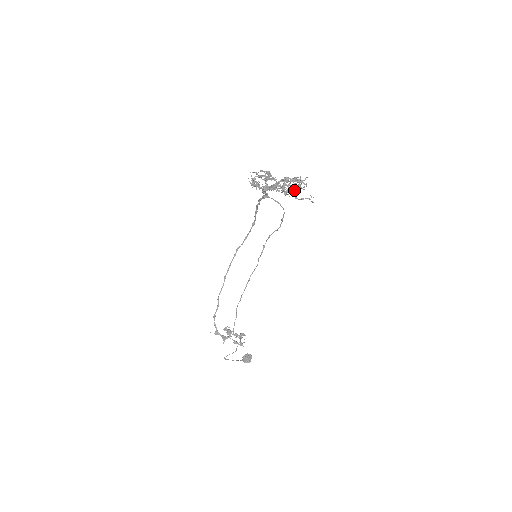
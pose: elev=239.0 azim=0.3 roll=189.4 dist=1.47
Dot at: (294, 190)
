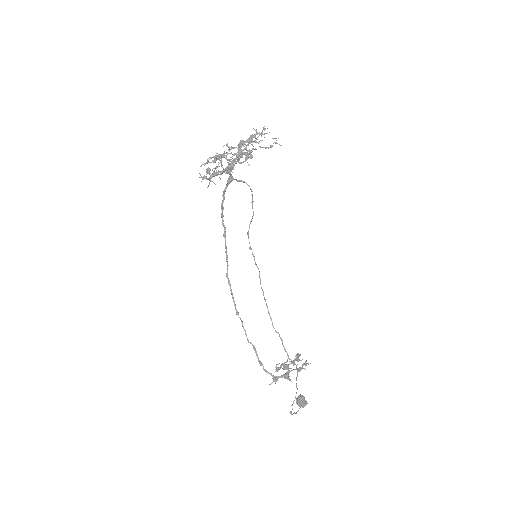
Dot at: occluded
